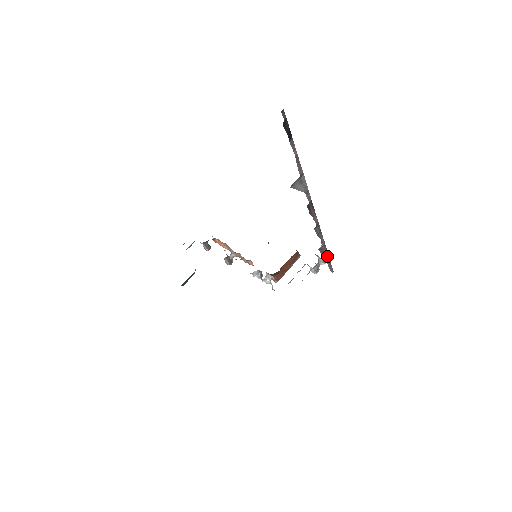
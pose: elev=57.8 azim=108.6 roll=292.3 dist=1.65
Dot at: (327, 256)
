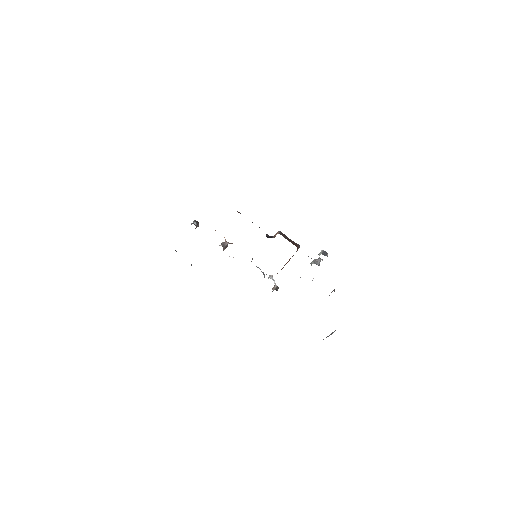
Dot at: occluded
